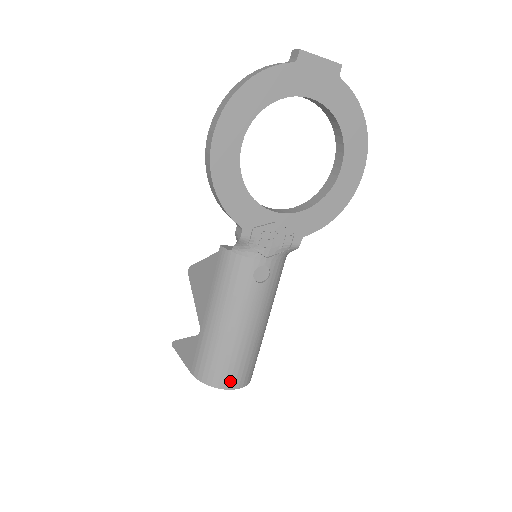
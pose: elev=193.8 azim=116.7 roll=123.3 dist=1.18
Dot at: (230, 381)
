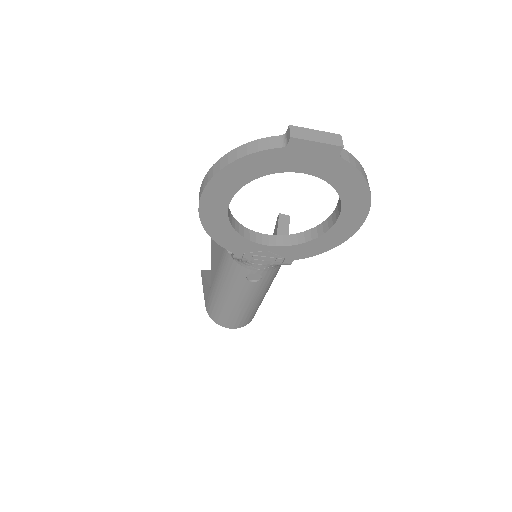
Dot at: (230, 325)
